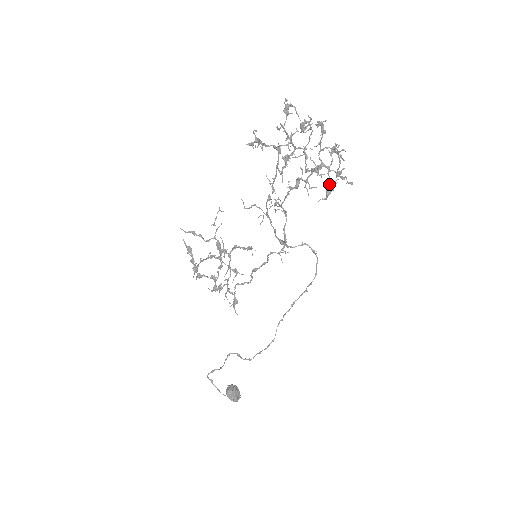
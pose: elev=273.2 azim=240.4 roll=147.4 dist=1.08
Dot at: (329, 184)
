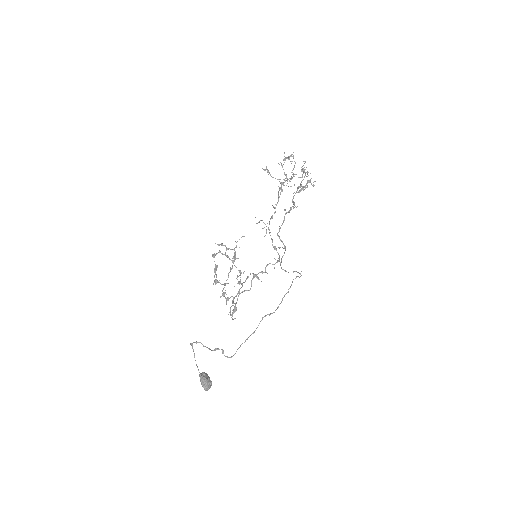
Dot at: occluded
